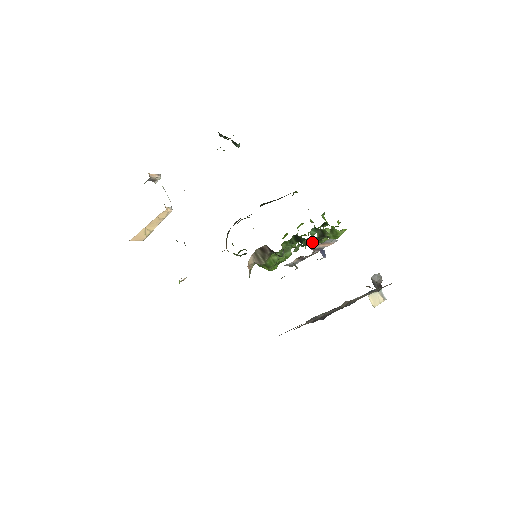
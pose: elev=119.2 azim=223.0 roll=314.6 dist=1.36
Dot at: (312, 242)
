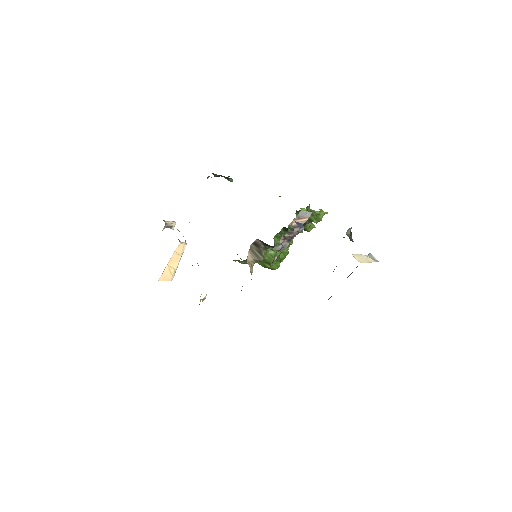
Dot at: occluded
